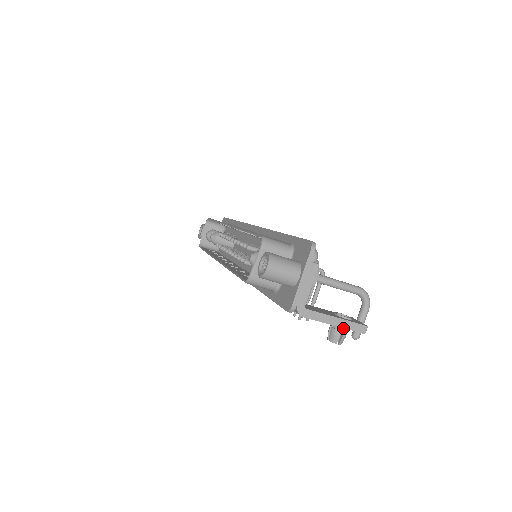
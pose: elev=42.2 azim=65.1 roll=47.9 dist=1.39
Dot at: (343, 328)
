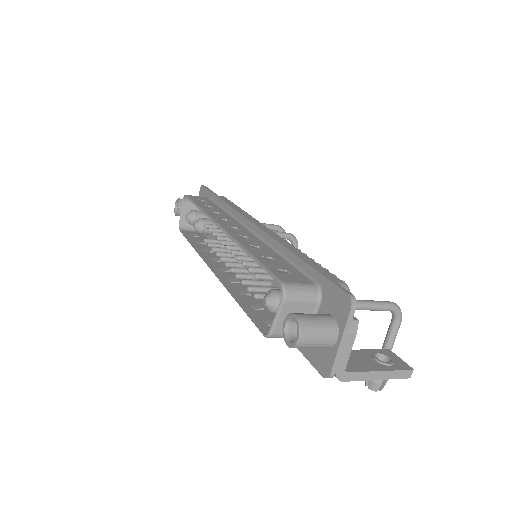
Dot at: occluded
